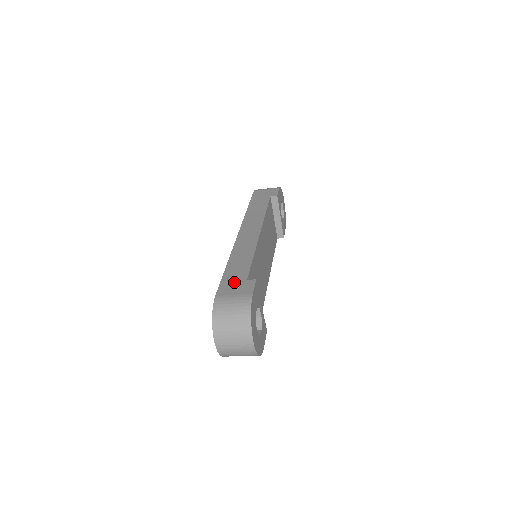
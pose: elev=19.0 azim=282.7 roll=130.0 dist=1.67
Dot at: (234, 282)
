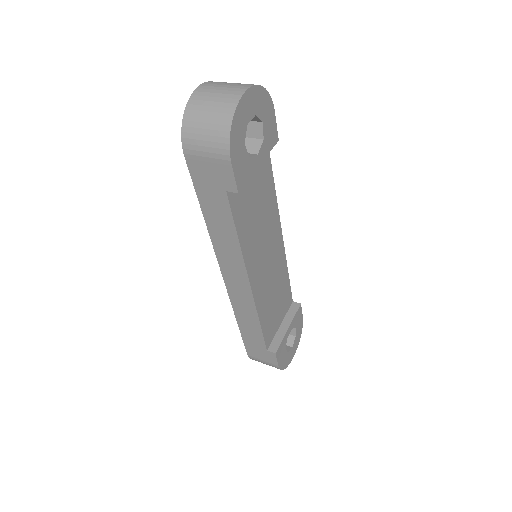
Dot at: (256, 349)
